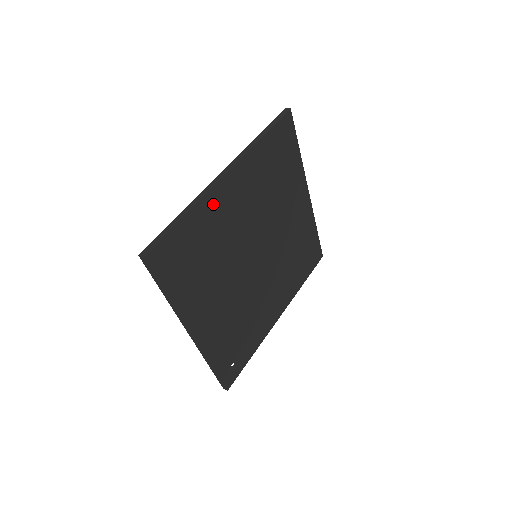
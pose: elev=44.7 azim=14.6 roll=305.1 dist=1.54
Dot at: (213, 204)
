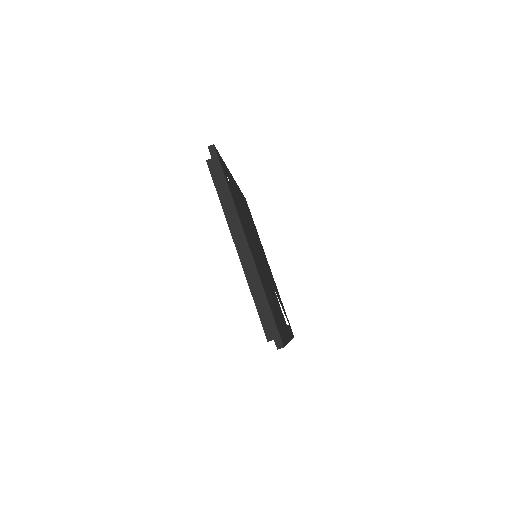
Dot at: (258, 269)
